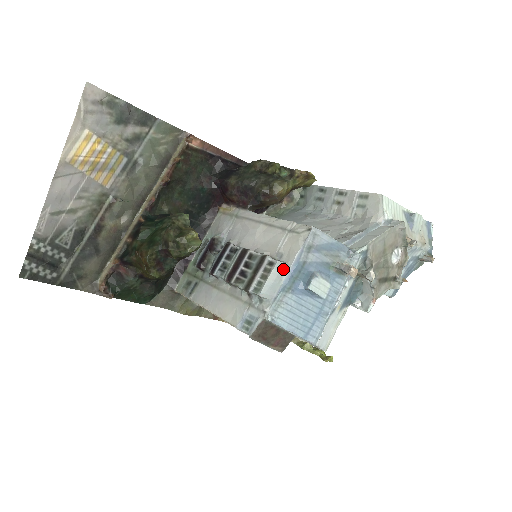
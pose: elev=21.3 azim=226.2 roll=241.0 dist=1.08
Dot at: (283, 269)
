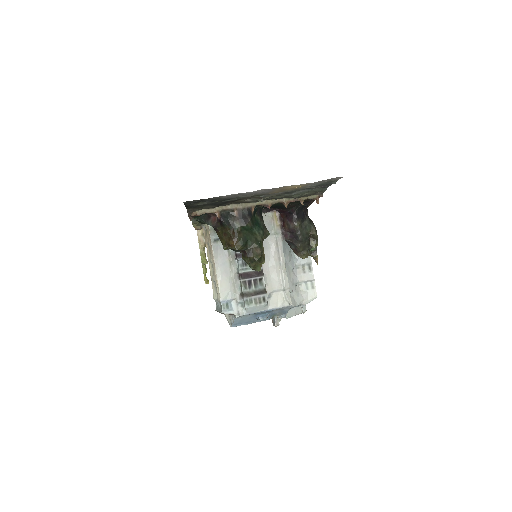
Dot at: (265, 308)
